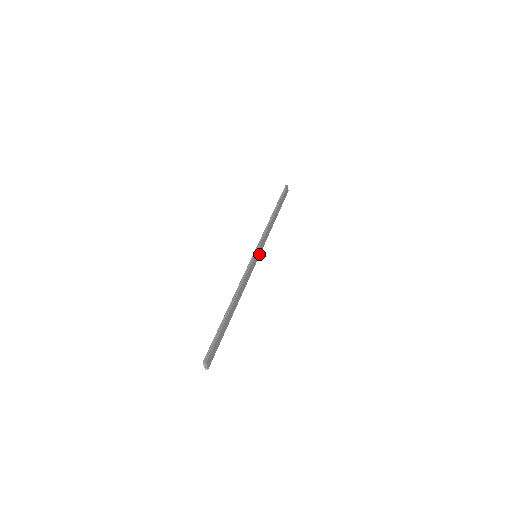
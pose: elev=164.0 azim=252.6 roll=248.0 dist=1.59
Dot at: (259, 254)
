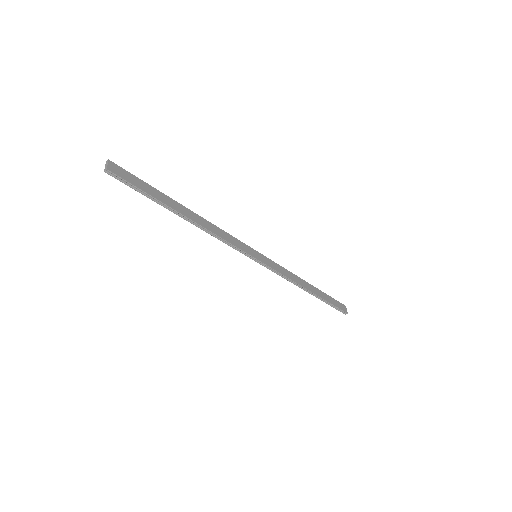
Dot at: (263, 262)
